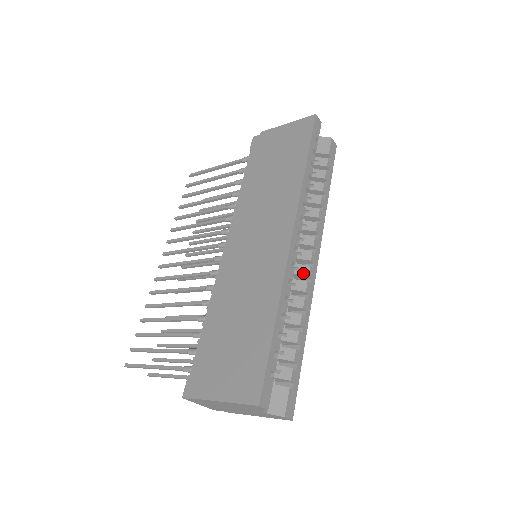
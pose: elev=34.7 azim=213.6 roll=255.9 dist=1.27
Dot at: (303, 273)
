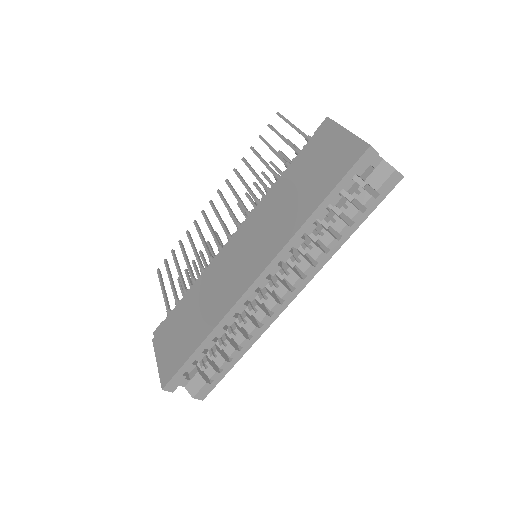
Dot at: (268, 305)
